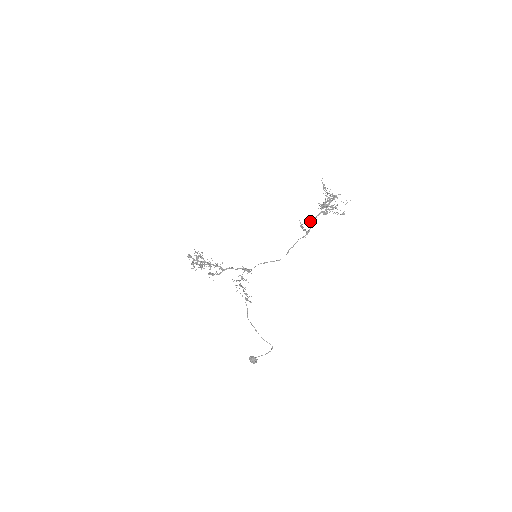
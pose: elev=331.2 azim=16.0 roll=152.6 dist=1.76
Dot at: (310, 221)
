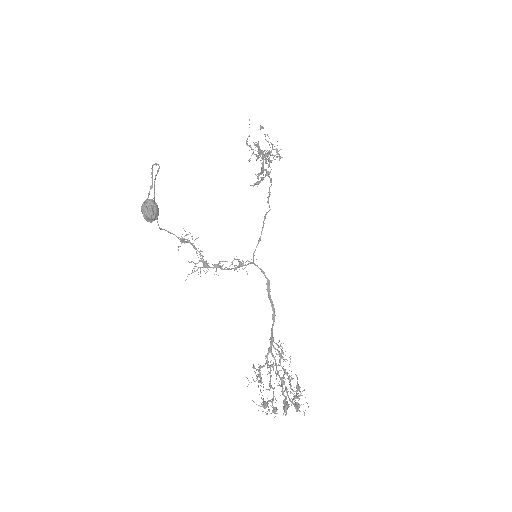
Dot at: (261, 173)
